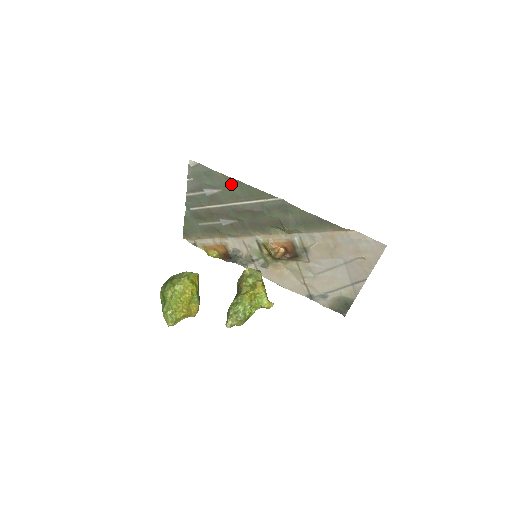
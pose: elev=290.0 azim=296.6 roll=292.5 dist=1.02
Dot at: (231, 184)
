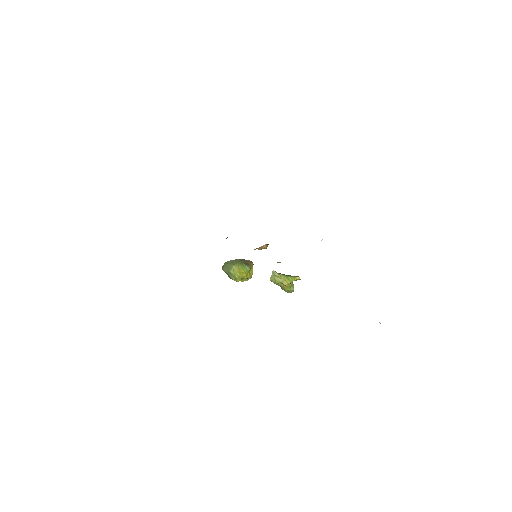
Dot at: occluded
